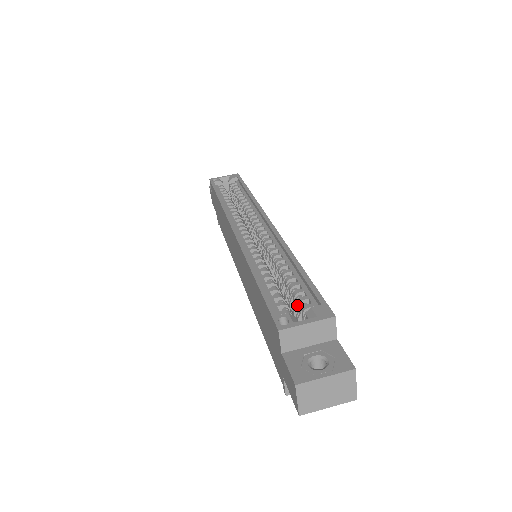
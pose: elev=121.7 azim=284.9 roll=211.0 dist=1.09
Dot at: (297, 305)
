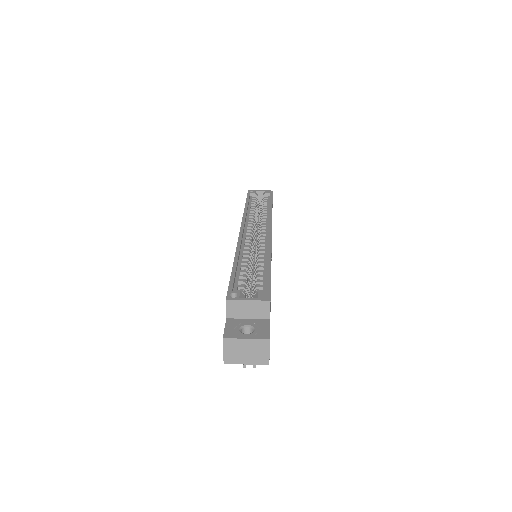
Dot at: (254, 290)
